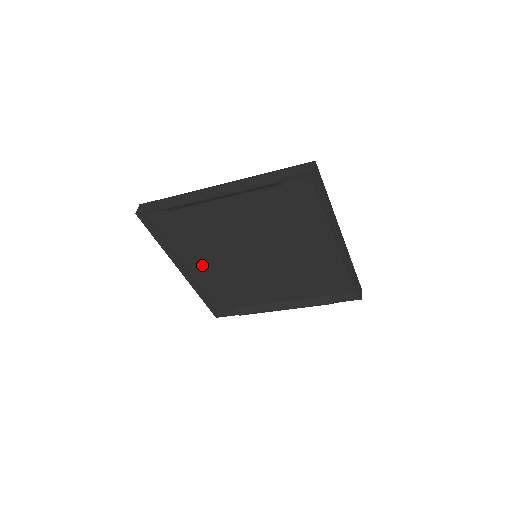
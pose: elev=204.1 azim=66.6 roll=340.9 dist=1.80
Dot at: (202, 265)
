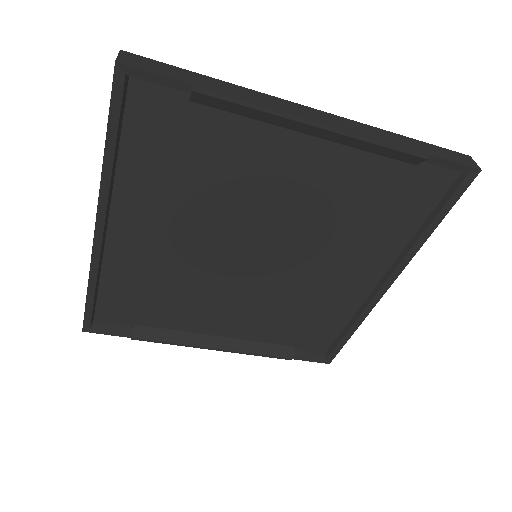
Dot at: (146, 233)
